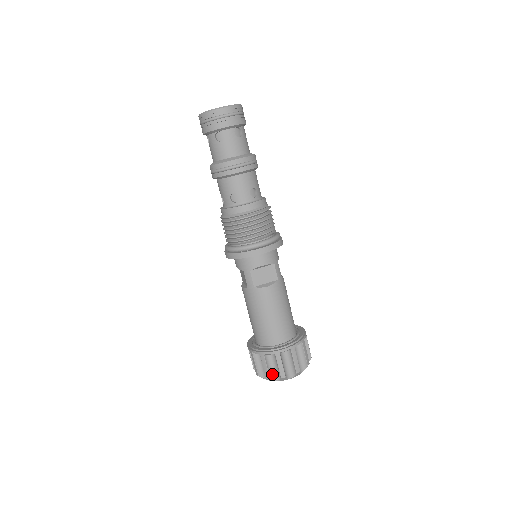
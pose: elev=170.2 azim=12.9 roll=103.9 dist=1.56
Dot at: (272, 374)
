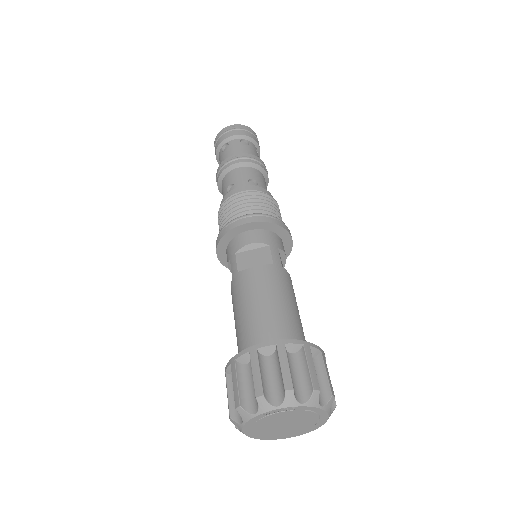
Dot at: (246, 400)
